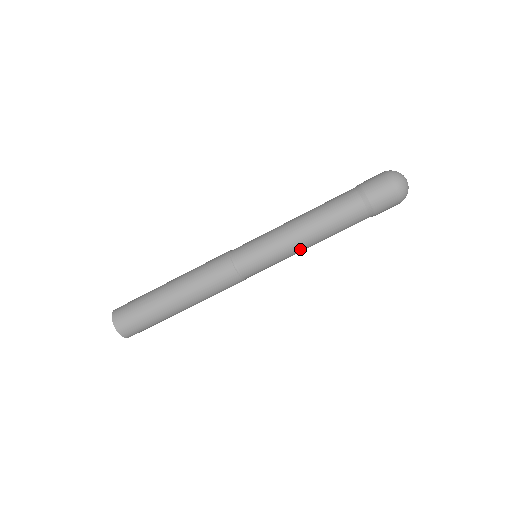
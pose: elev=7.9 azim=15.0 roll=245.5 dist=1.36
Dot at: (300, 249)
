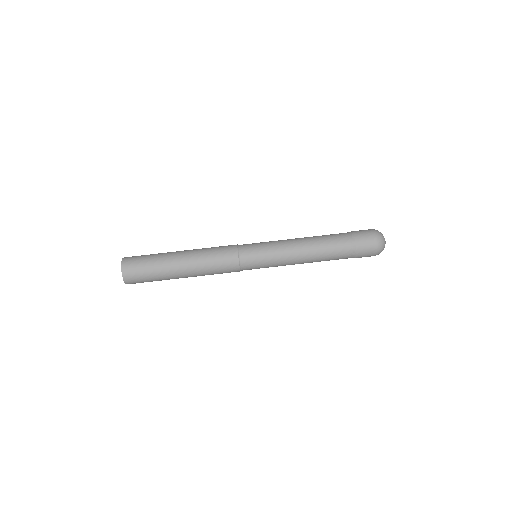
Dot at: (292, 253)
